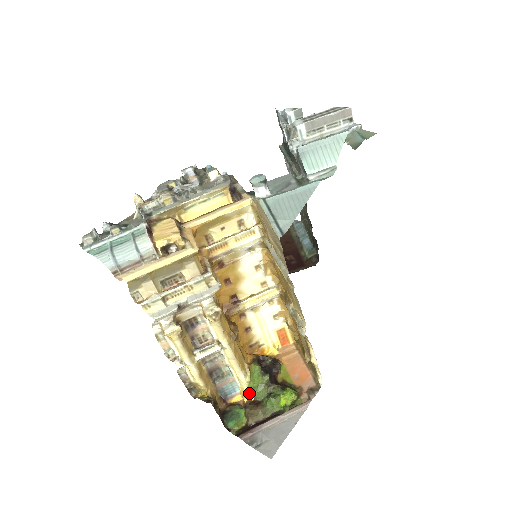
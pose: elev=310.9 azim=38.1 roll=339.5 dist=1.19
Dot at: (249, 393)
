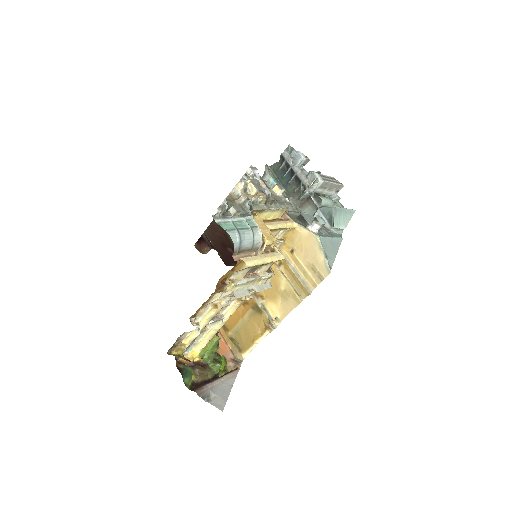
Dot at: (197, 356)
